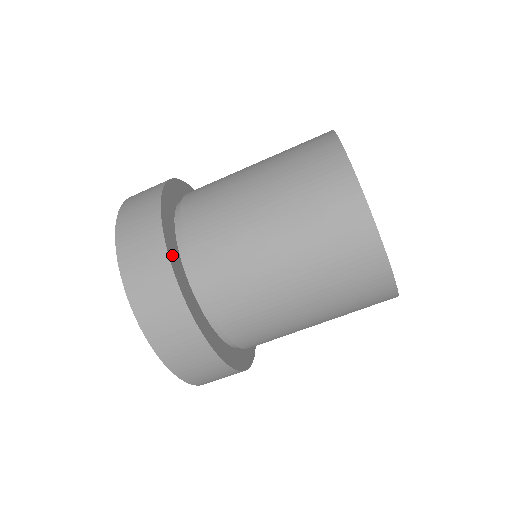
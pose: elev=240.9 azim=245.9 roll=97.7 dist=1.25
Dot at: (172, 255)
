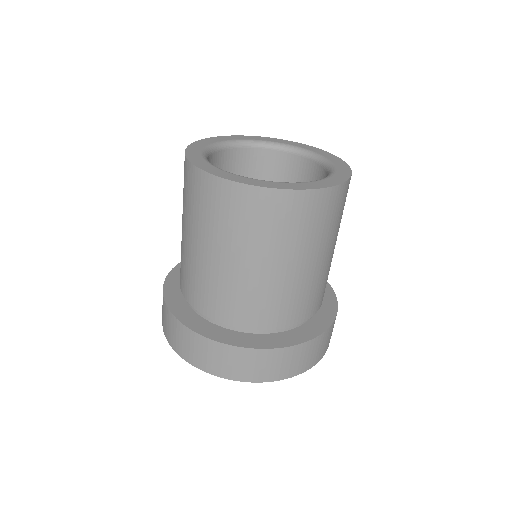
Dot at: (172, 278)
